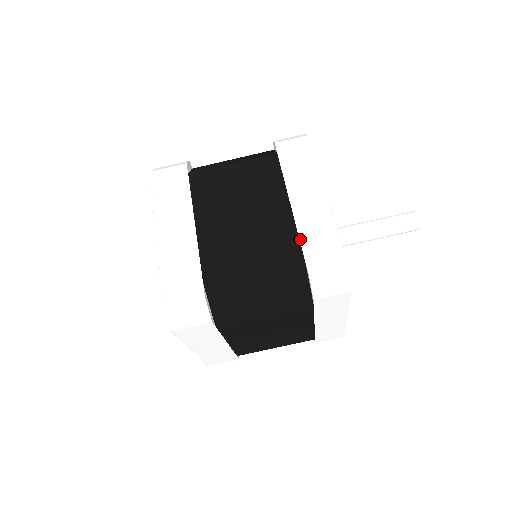
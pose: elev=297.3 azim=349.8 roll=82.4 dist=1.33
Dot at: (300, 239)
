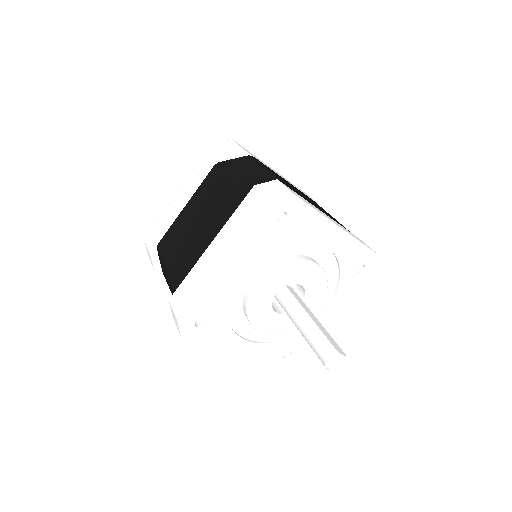
Dot at: (188, 275)
